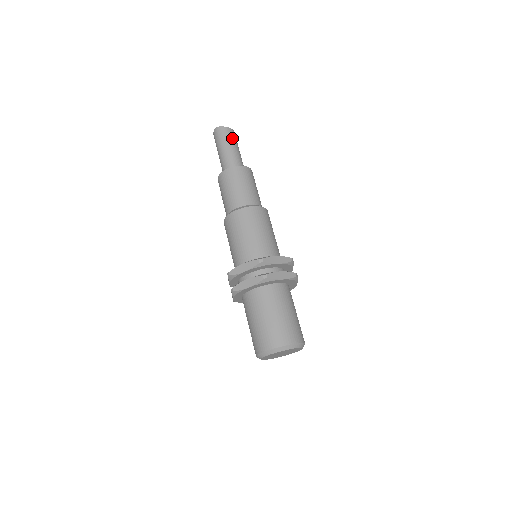
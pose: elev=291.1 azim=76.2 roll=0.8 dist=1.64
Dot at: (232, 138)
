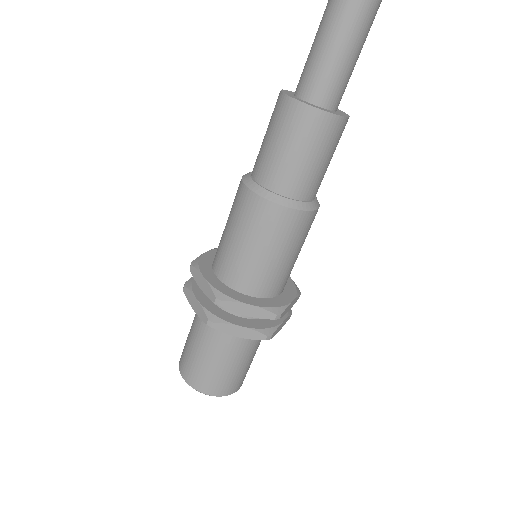
Dot at: (355, 19)
